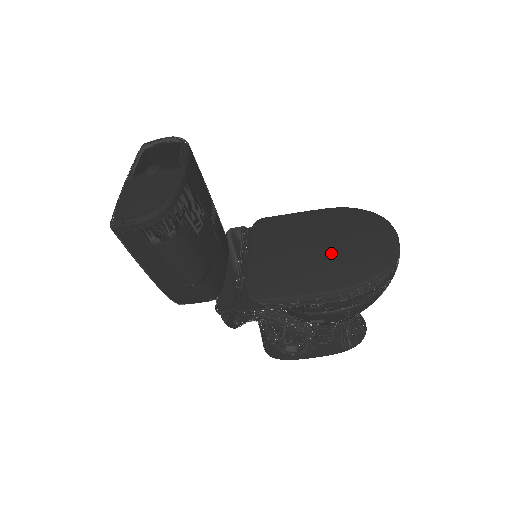
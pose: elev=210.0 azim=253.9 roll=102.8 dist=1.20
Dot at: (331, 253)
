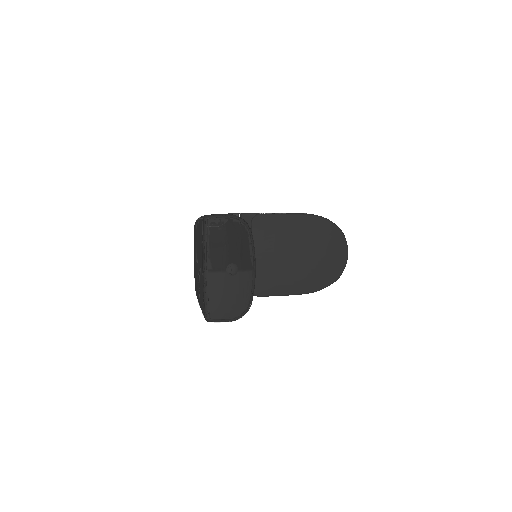
Dot at: (309, 265)
